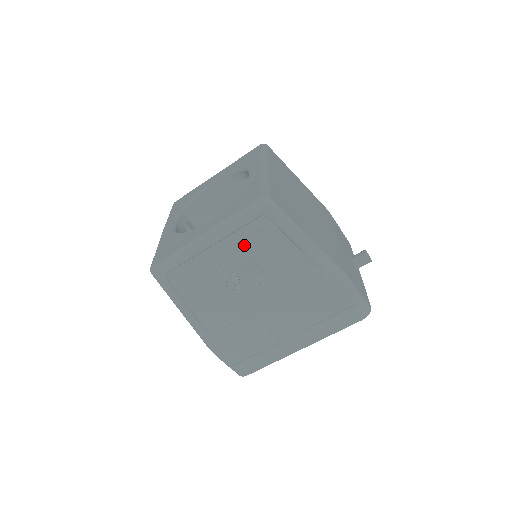
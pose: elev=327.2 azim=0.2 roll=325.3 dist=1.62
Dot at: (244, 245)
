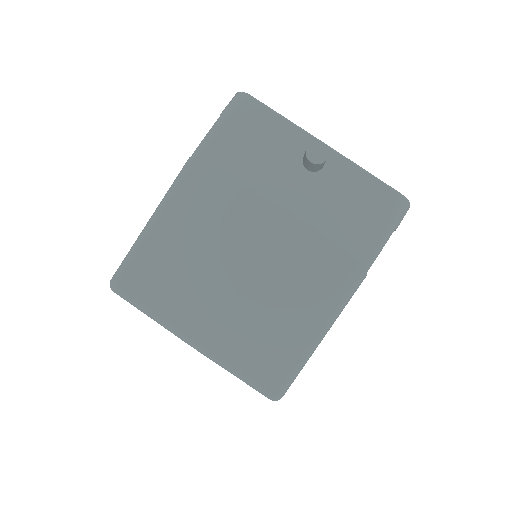
Dot at: occluded
